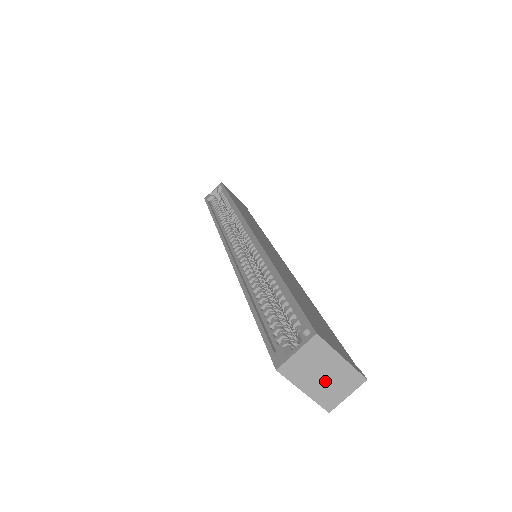
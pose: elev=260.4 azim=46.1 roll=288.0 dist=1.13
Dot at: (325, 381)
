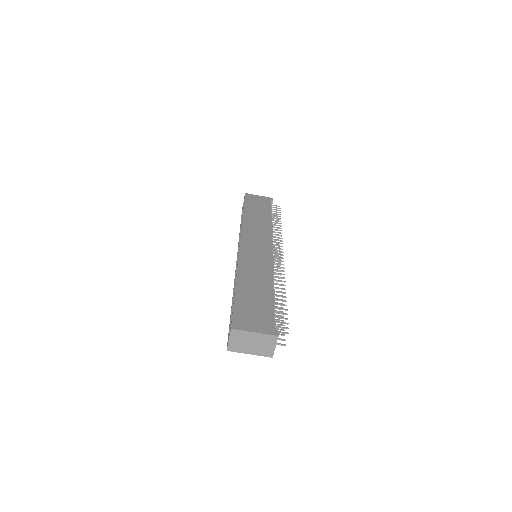
Dot at: (256, 345)
